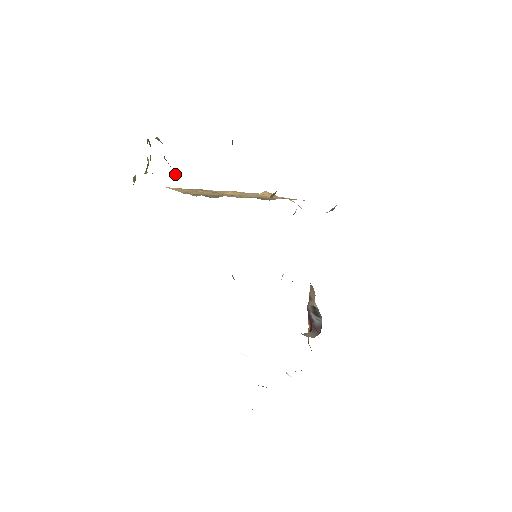
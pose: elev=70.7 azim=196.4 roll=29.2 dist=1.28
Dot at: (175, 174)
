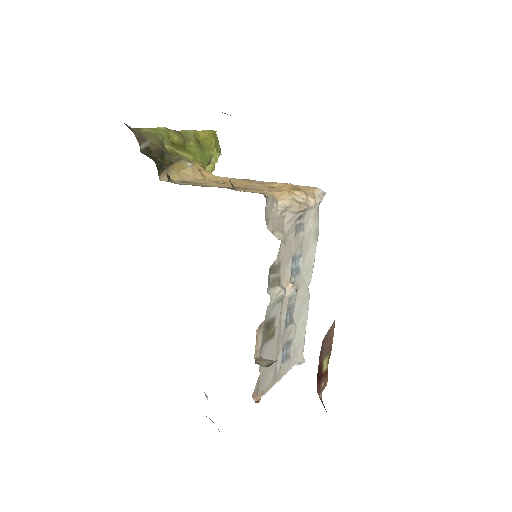
Dot at: (189, 162)
